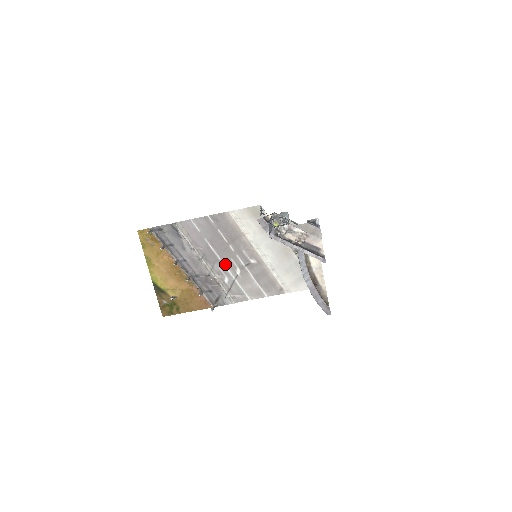
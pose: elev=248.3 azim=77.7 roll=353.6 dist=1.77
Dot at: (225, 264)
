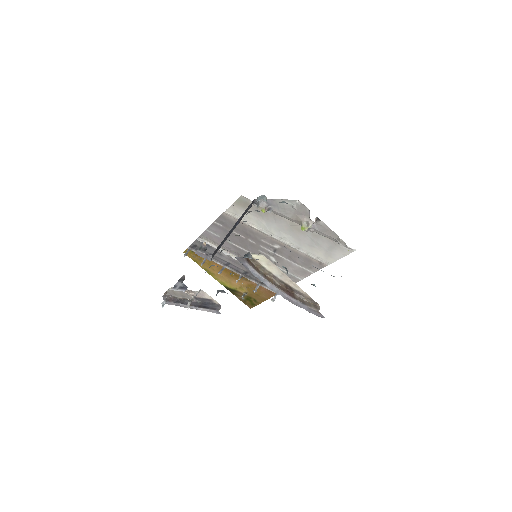
Dot at: occluded
